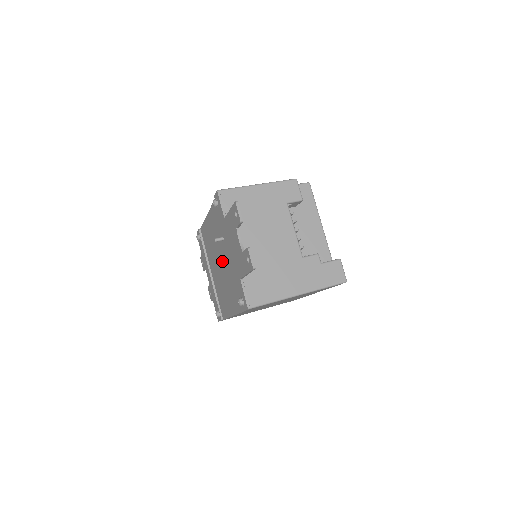
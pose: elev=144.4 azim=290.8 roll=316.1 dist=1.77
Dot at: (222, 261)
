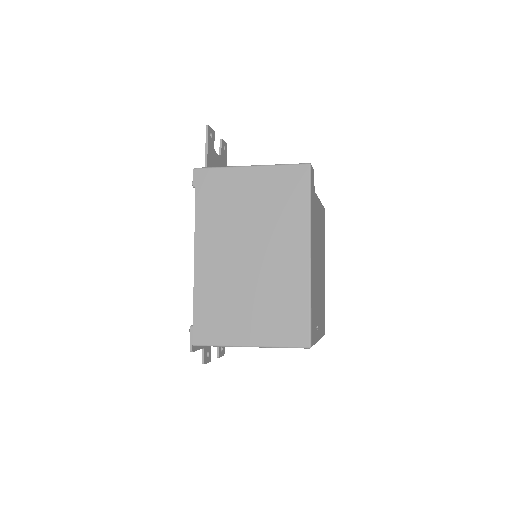
Dot at: occluded
